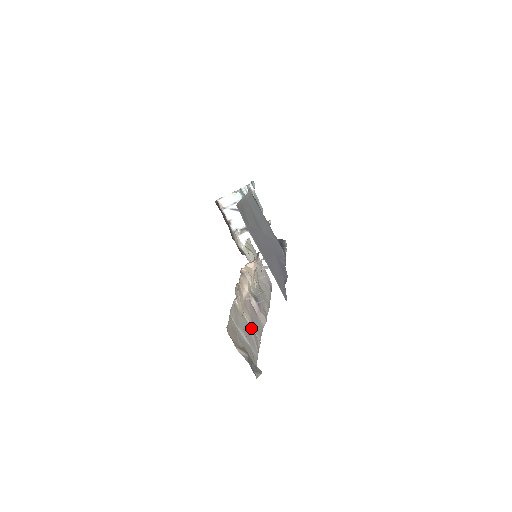
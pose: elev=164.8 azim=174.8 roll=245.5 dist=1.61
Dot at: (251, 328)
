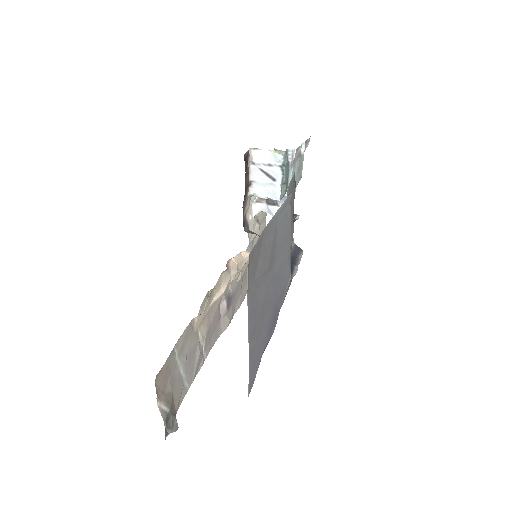
Dot at: (200, 347)
